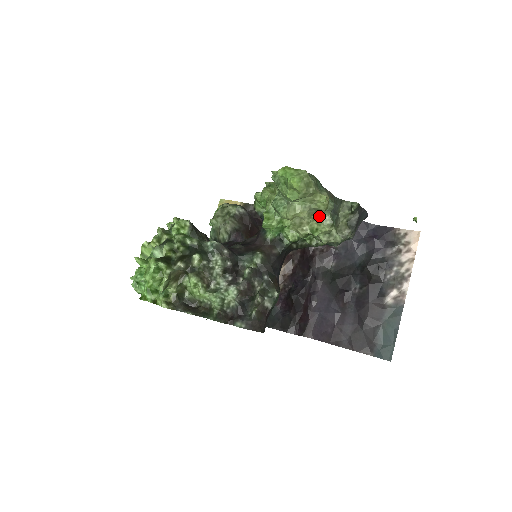
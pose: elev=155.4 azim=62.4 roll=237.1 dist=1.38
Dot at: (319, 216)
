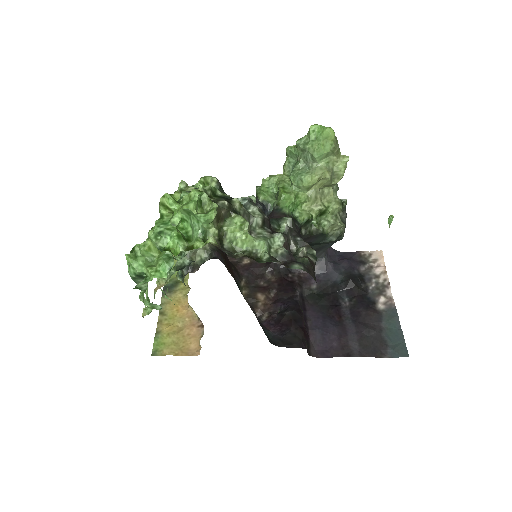
Dot at: (330, 193)
